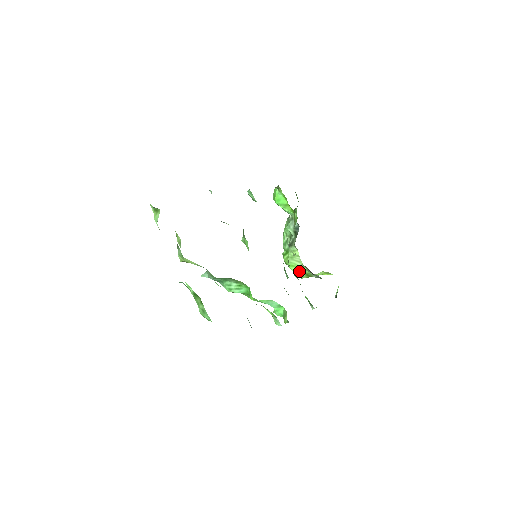
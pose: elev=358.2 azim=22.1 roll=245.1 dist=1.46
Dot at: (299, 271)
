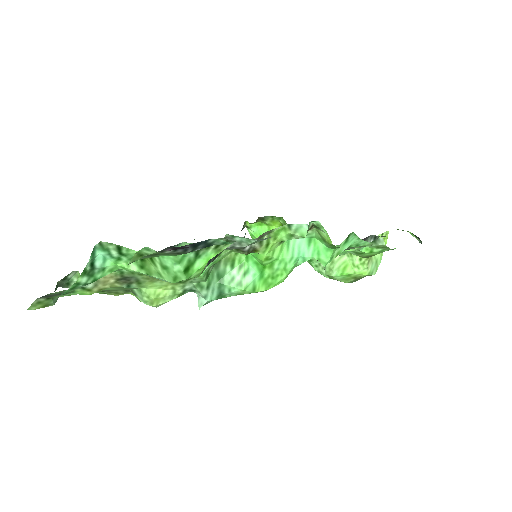
Dot at: (354, 263)
